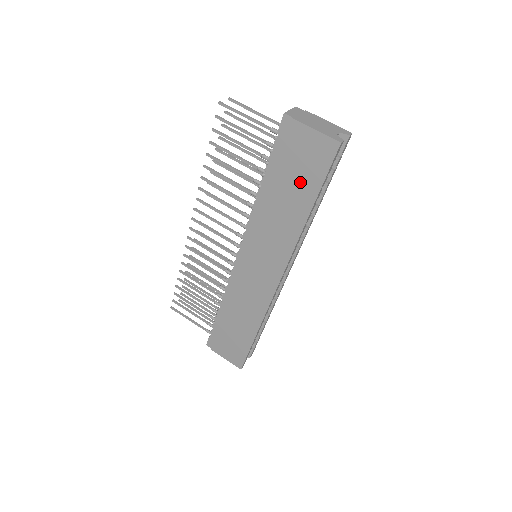
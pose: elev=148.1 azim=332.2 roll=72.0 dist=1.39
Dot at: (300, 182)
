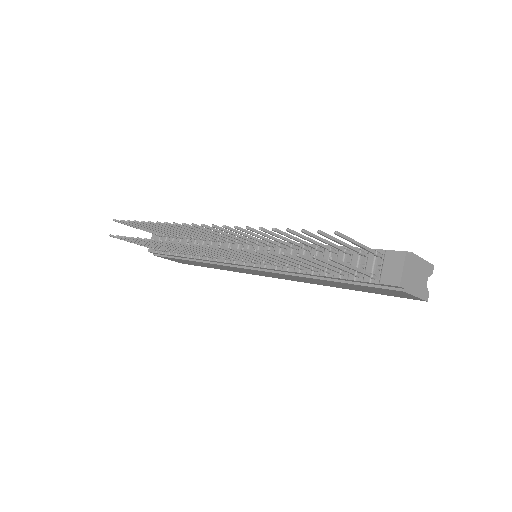
Dot at: (362, 289)
